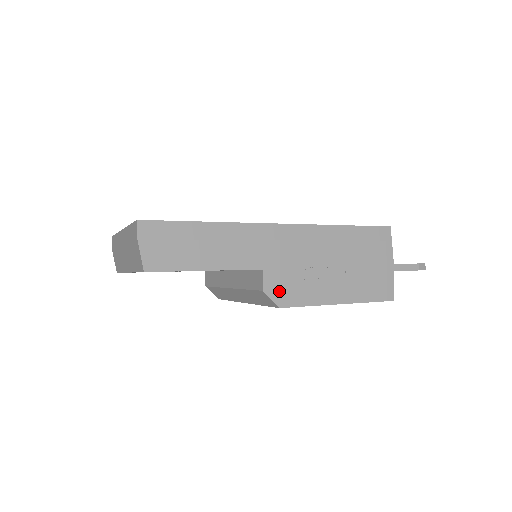
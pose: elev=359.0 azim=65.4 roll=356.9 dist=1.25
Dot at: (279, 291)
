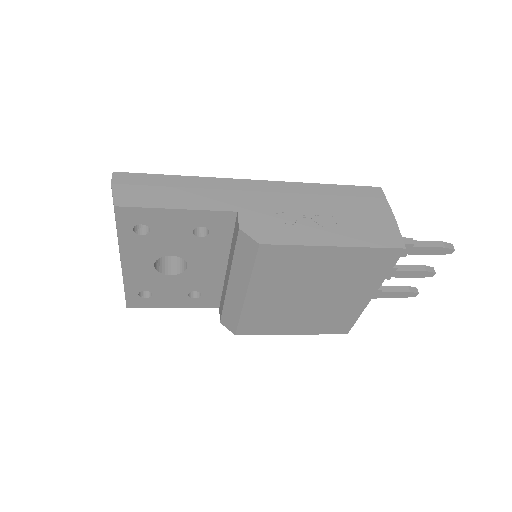
Dot at: (258, 230)
